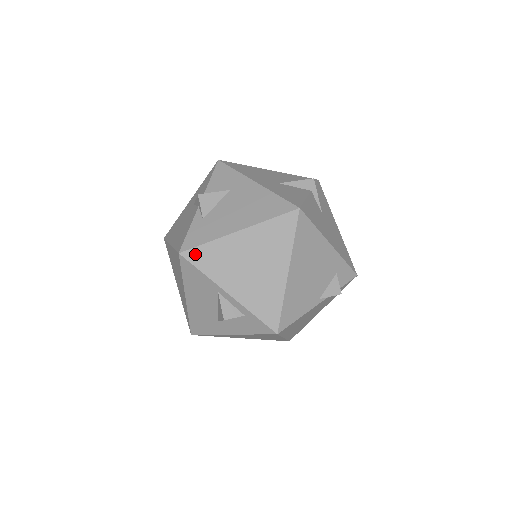
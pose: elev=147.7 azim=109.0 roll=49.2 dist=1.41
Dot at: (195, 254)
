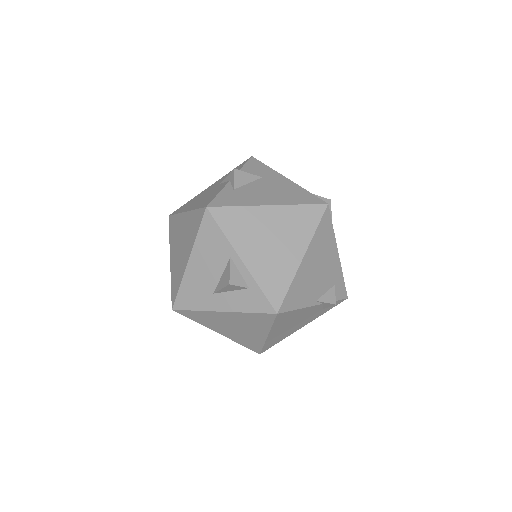
Dot at: (222, 213)
